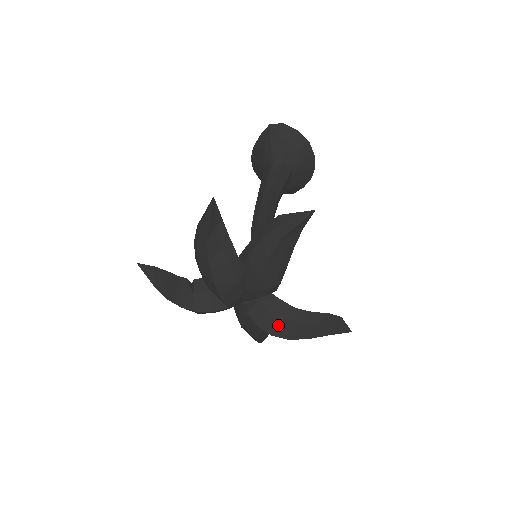
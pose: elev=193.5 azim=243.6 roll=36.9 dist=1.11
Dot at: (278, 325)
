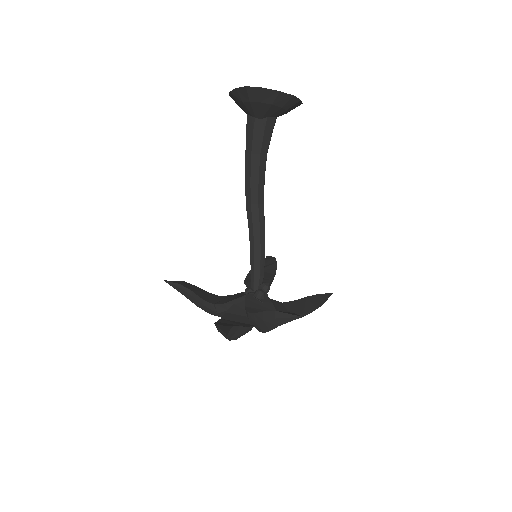
Dot at: occluded
